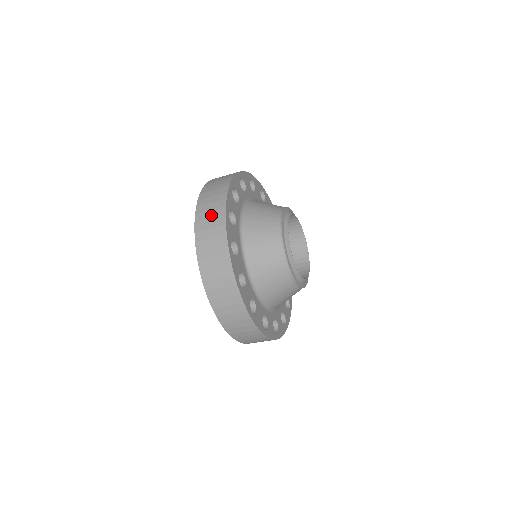
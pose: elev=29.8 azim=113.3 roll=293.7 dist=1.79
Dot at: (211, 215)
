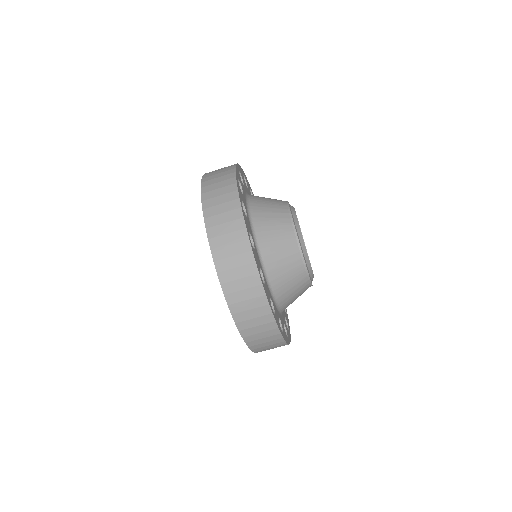
Dot at: (222, 168)
